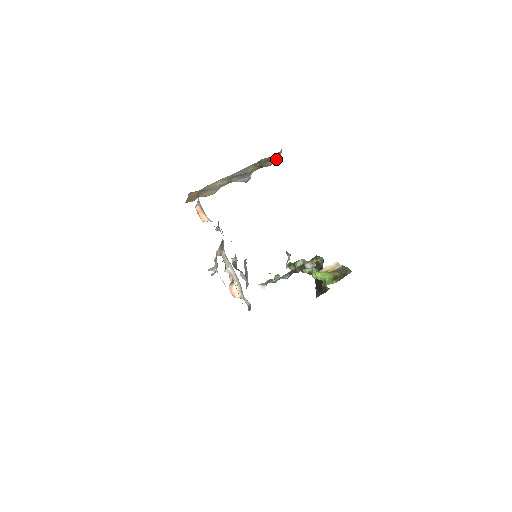
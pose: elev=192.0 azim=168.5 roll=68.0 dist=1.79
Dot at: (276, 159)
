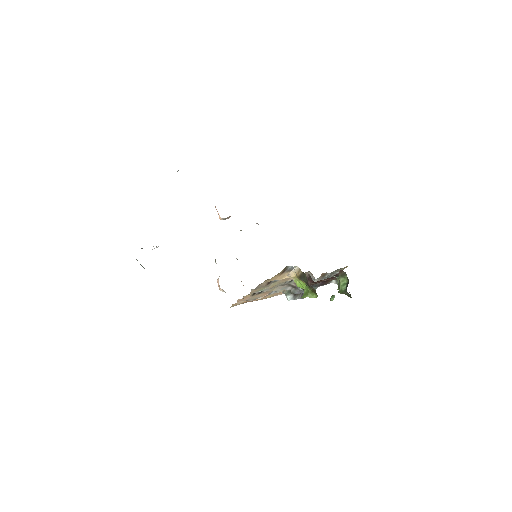
Dot at: occluded
